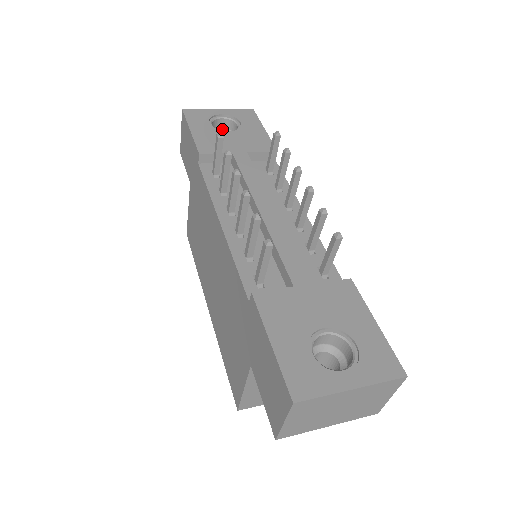
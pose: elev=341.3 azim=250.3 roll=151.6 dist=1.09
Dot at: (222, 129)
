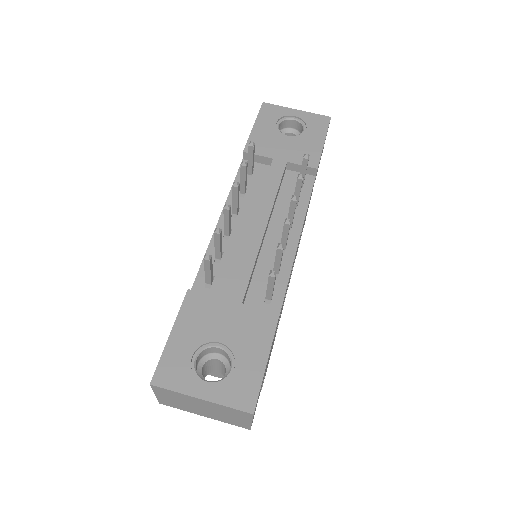
Dot at: (293, 129)
